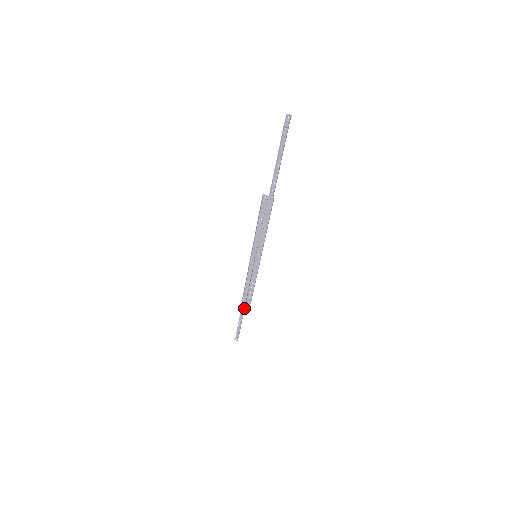
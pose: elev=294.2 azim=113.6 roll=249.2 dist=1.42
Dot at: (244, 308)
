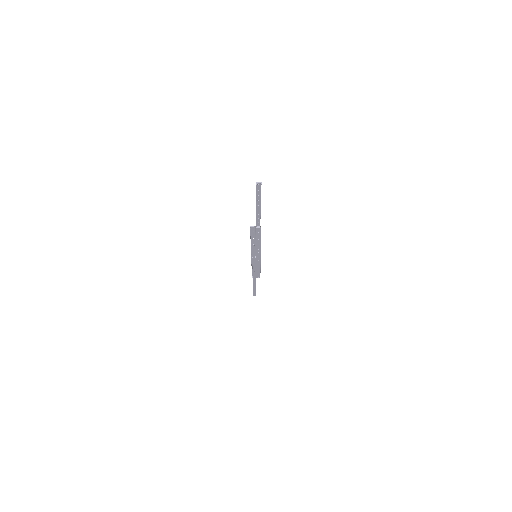
Dot at: (255, 281)
